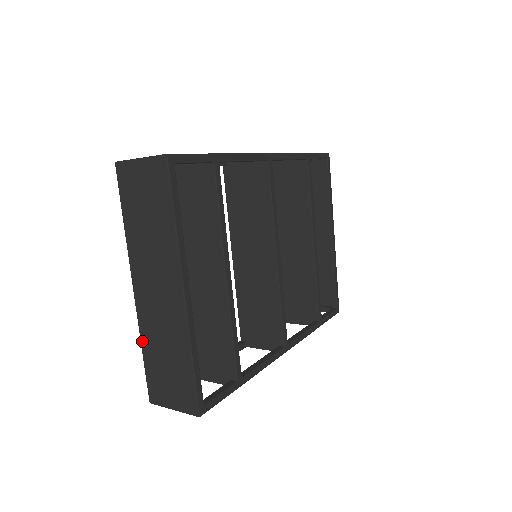
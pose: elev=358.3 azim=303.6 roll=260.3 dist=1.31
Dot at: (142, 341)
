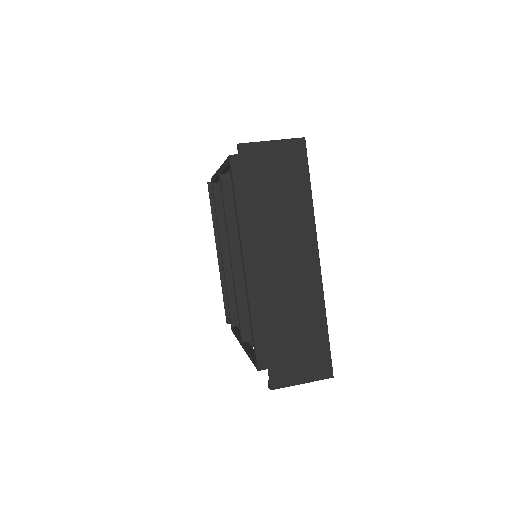
Dot at: (264, 324)
